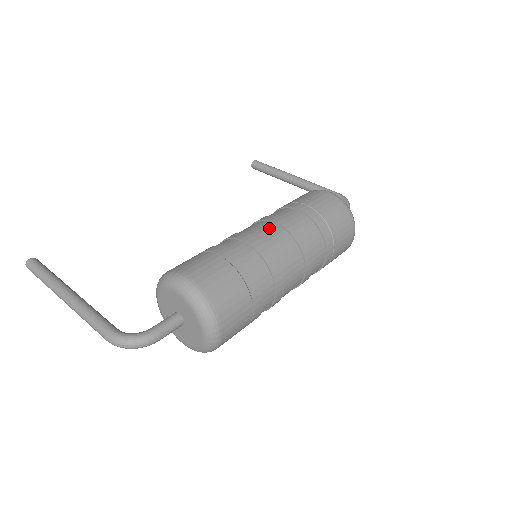
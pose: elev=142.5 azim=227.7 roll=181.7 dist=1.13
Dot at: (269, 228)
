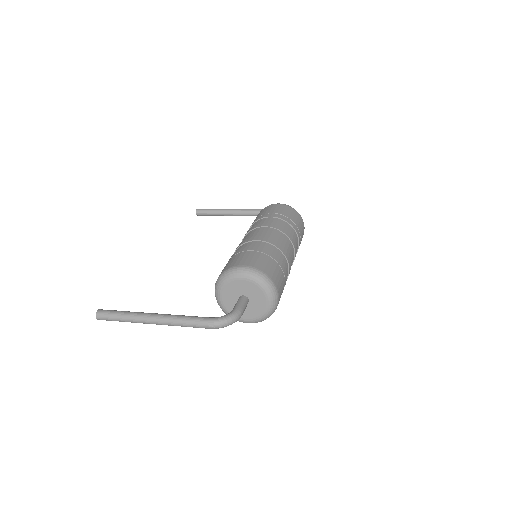
Dot at: (264, 230)
